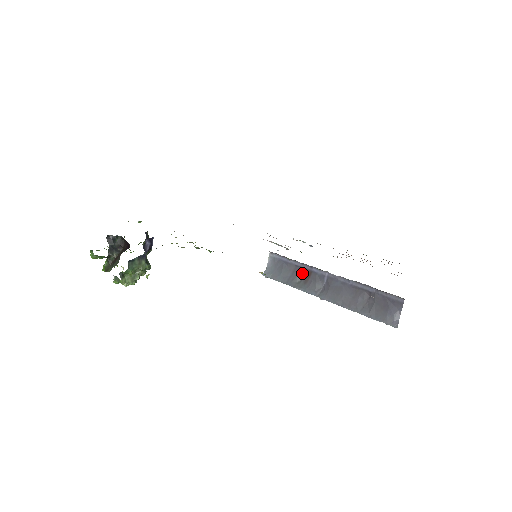
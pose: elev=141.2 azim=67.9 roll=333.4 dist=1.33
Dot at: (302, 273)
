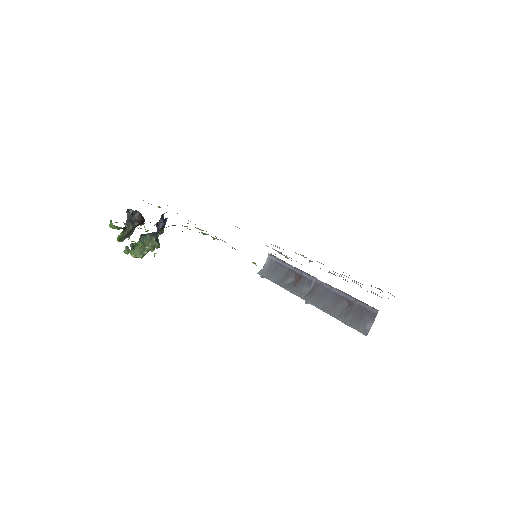
Dot at: (293, 276)
